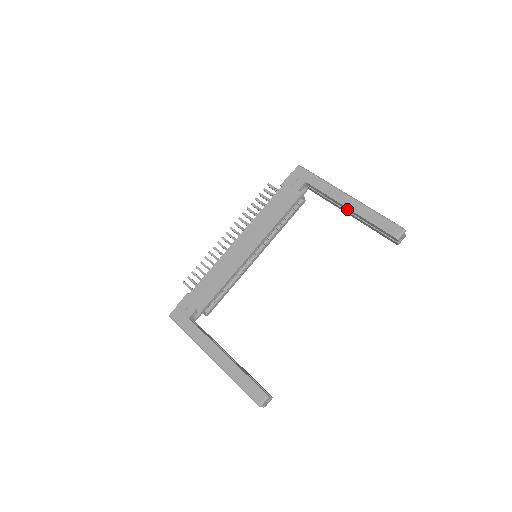
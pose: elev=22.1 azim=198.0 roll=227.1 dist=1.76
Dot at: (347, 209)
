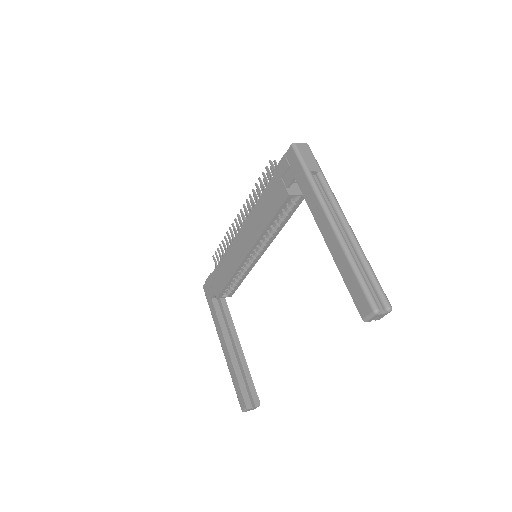
Dot at: occluded
